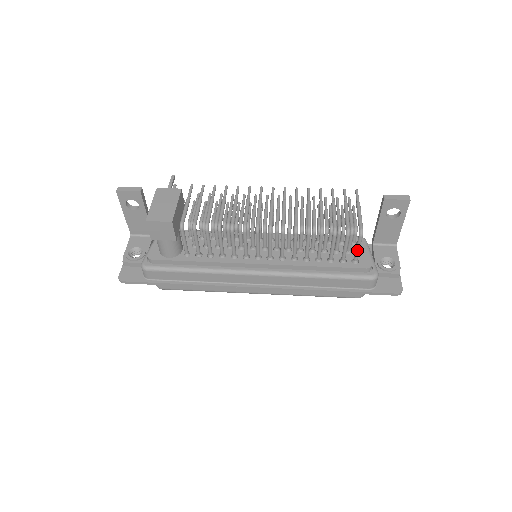
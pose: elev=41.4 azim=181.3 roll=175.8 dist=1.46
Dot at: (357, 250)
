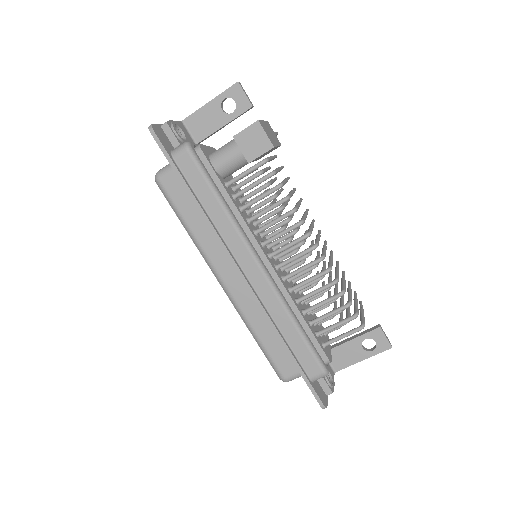
Dot at: (340, 337)
